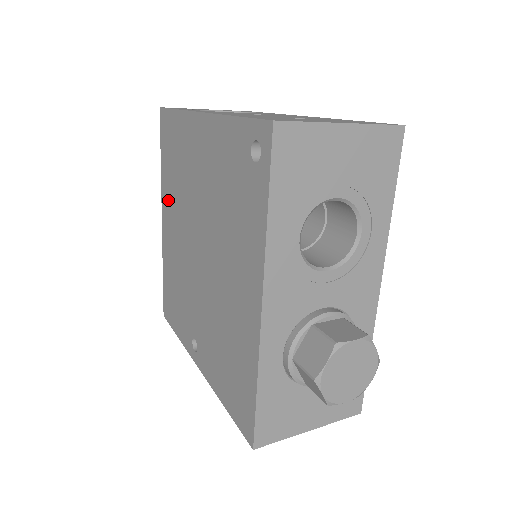
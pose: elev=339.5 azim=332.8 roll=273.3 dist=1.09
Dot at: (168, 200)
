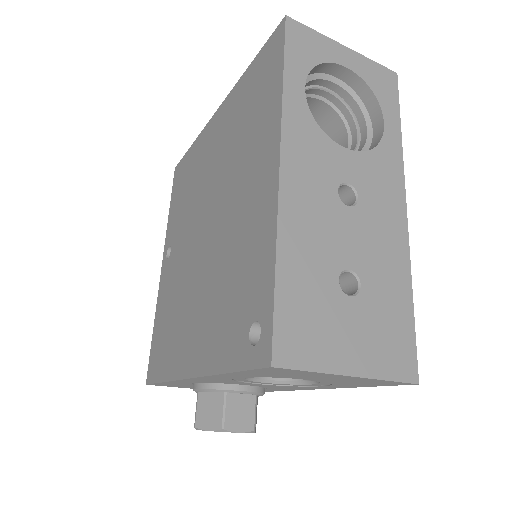
Dot at: (227, 117)
